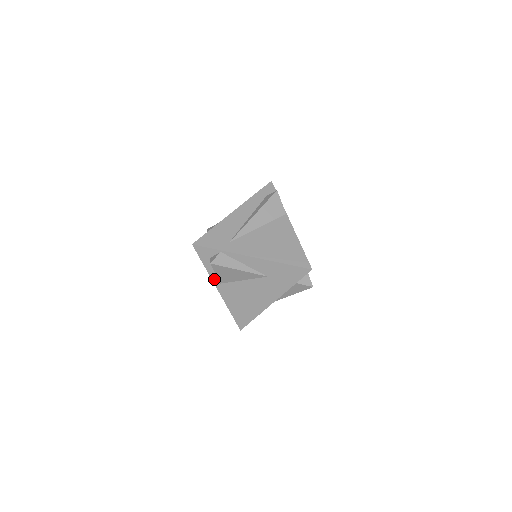
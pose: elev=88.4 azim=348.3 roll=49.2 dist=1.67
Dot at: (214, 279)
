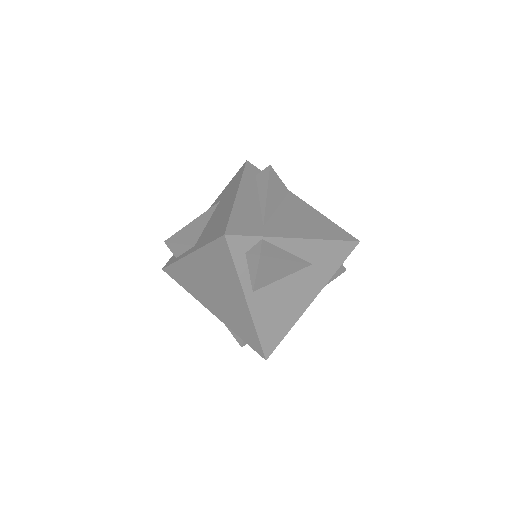
Dot at: (245, 287)
